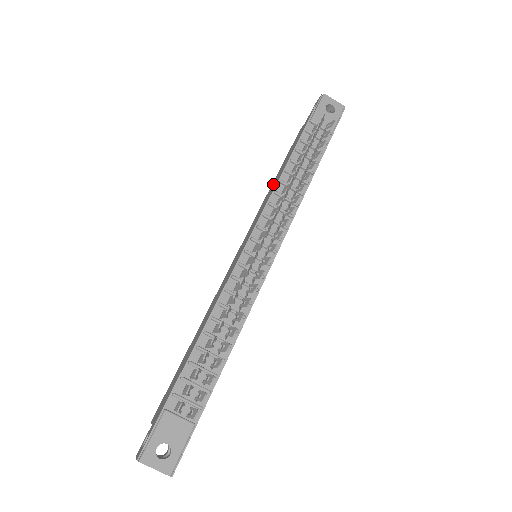
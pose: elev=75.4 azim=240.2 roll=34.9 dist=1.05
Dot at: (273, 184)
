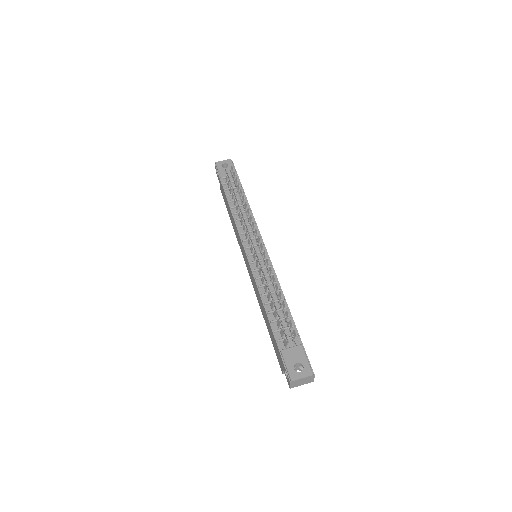
Dot at: (232, 222)
